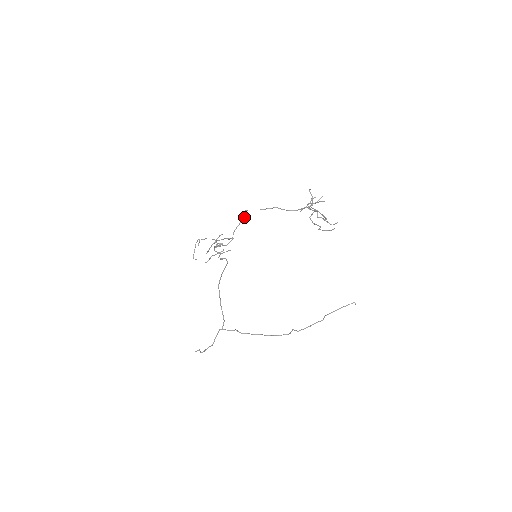
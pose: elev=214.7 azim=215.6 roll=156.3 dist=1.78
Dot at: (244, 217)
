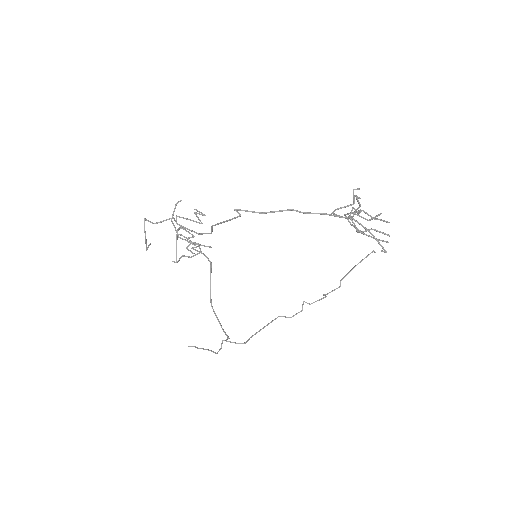
Dot at: occluded
